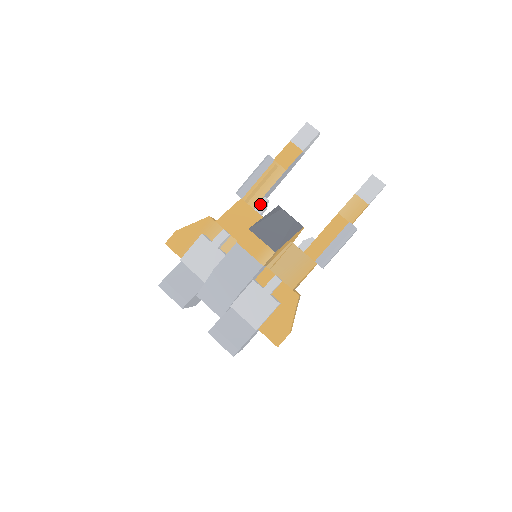
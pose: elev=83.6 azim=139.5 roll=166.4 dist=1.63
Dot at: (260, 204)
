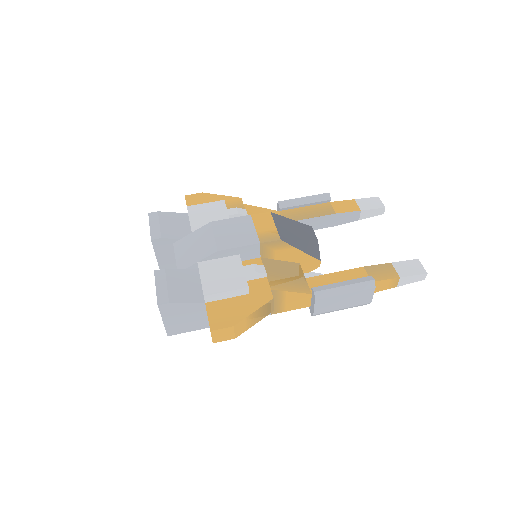
Dot at: occluded
